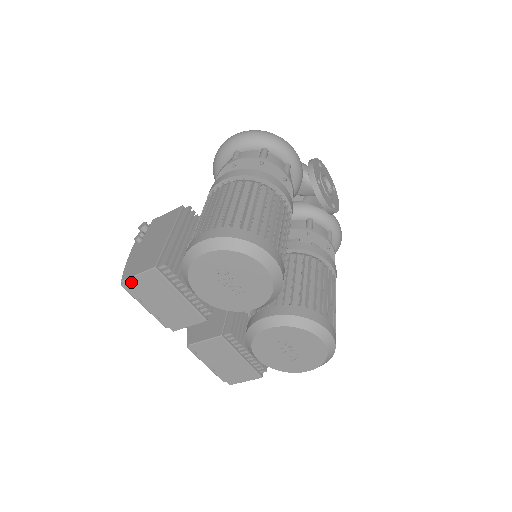
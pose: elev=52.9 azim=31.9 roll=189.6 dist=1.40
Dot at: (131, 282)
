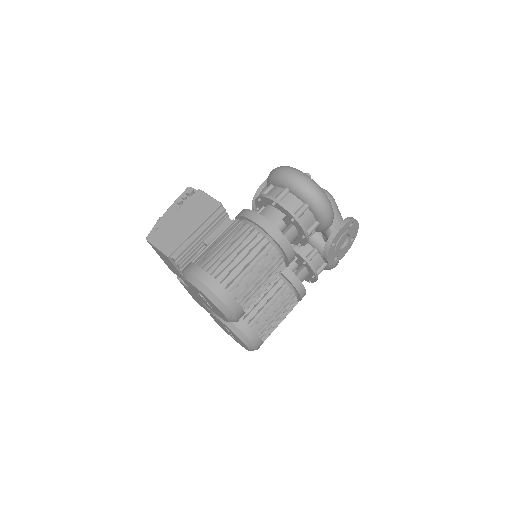
Dot at: (152, 245)
